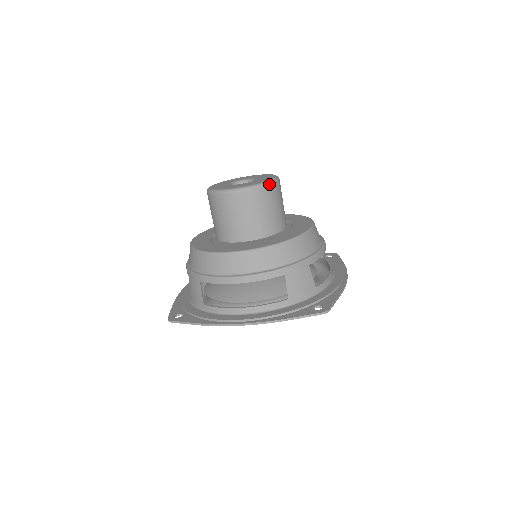
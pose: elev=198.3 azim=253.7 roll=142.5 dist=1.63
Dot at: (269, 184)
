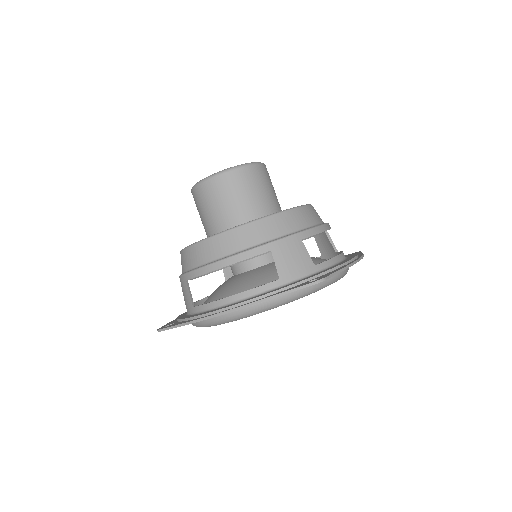
Dot at: (248, 165)
